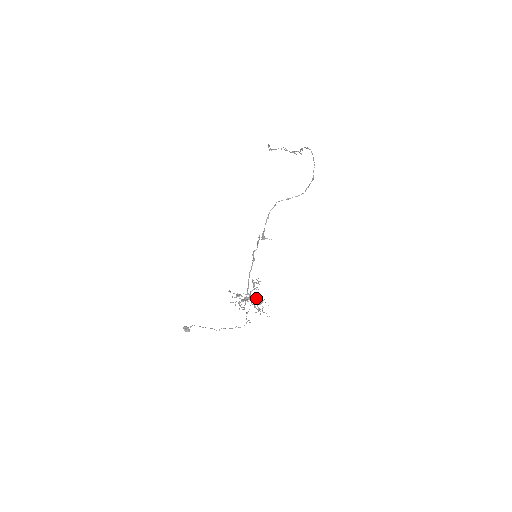
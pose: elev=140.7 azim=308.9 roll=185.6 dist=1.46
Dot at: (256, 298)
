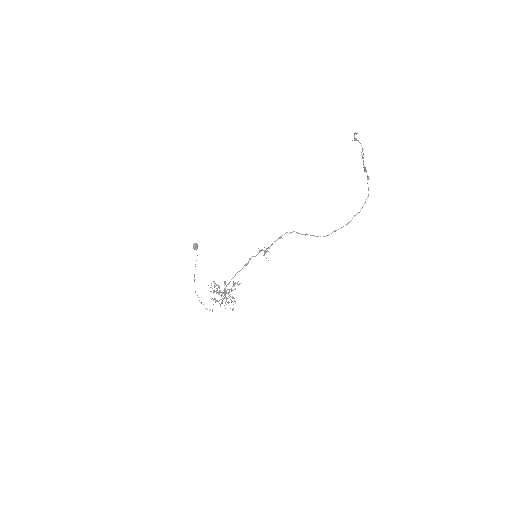
Dot at: occluded
